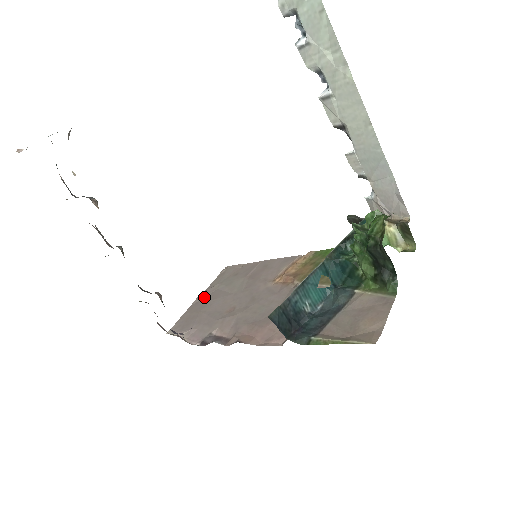
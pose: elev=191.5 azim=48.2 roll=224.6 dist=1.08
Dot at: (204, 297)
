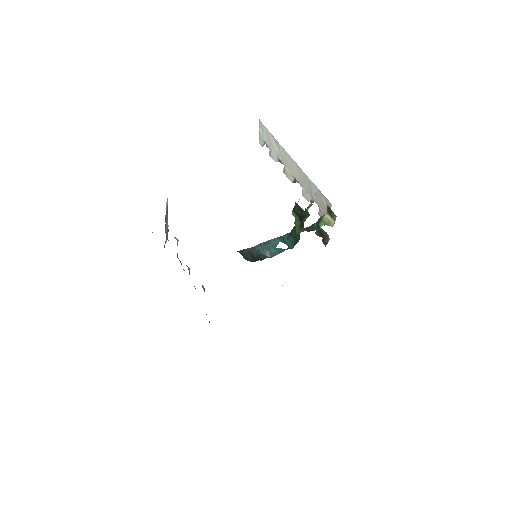
Dot at: occluded
